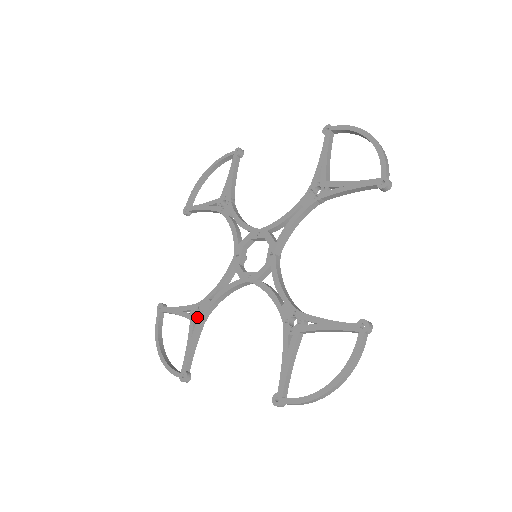
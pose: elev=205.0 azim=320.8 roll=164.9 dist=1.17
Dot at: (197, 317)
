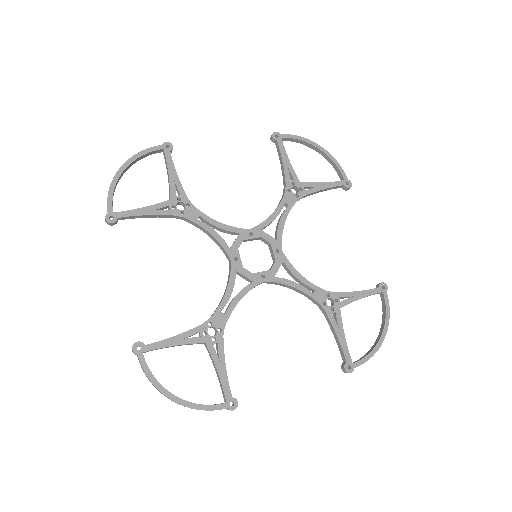
Dot at: (176, 208)
